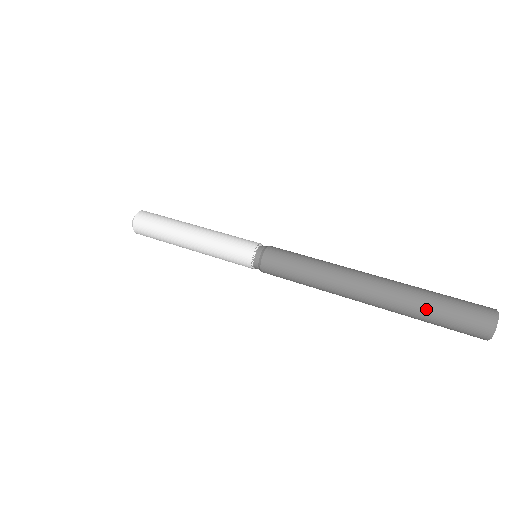
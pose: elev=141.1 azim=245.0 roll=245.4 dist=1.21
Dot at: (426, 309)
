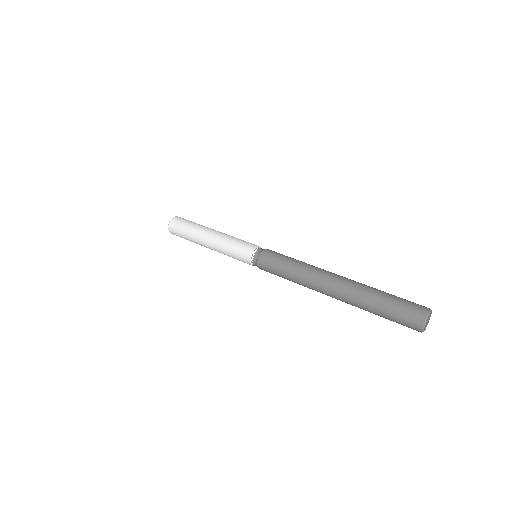
Dot at: (374, 307)
